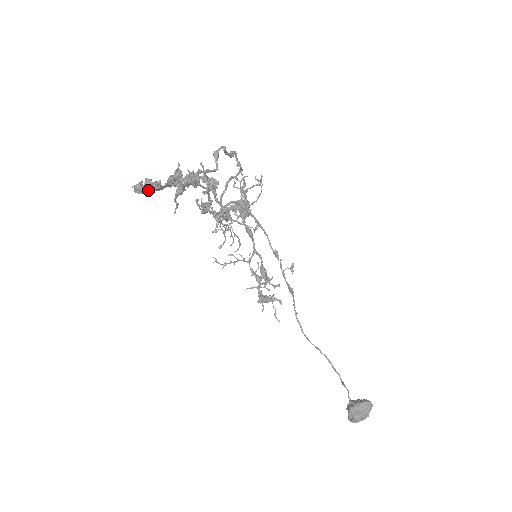
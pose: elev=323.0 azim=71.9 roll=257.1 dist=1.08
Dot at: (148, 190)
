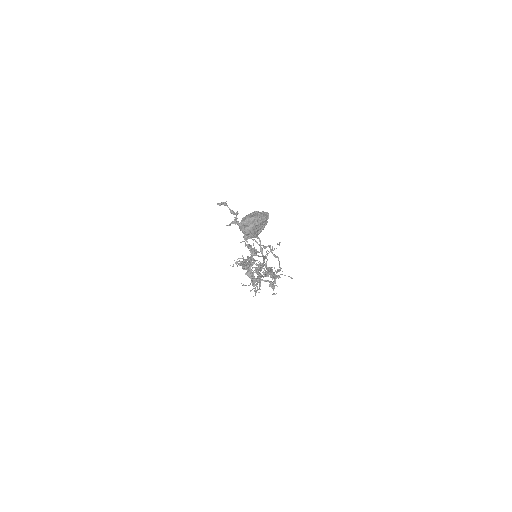
Dot at: (221, 204)
